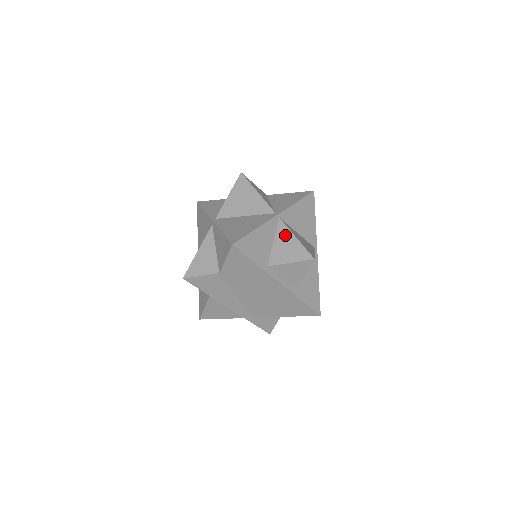
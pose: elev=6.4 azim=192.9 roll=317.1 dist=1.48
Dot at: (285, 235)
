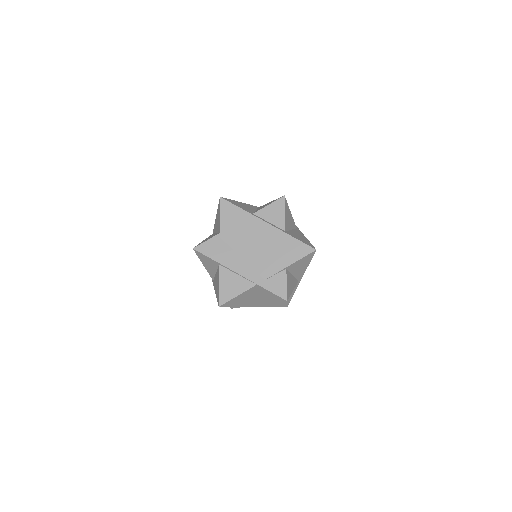
Dot at: occluded
